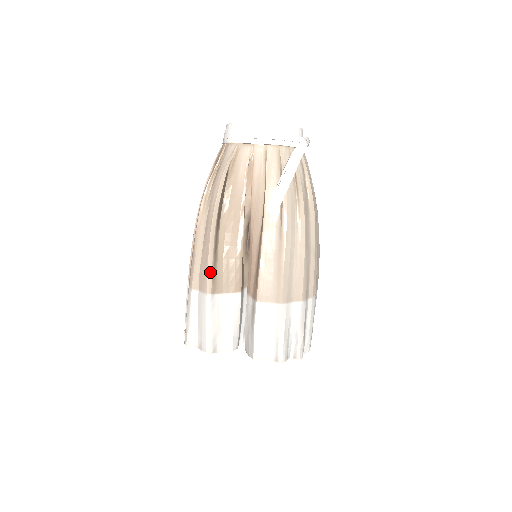
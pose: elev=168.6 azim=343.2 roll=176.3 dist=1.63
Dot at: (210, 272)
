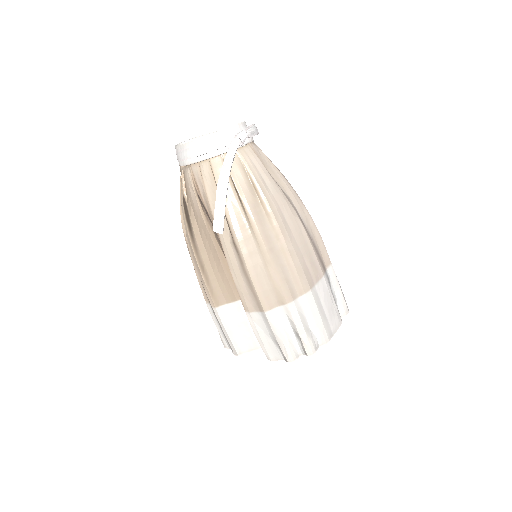
Dot at: (206, 289)
